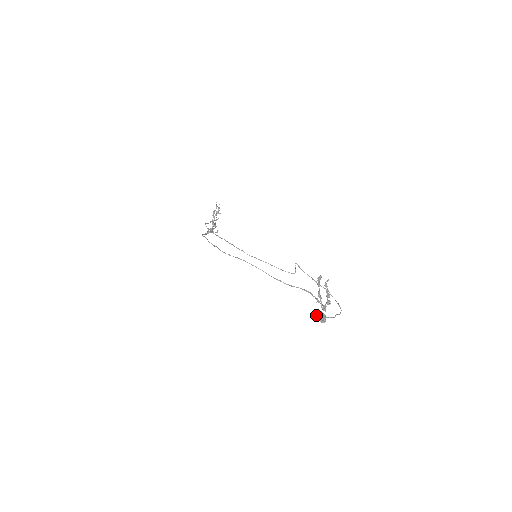
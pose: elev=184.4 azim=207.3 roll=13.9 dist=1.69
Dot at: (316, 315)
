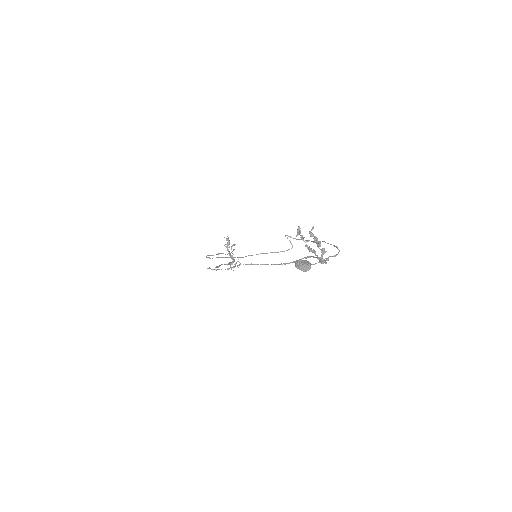
Dot at: occluded
